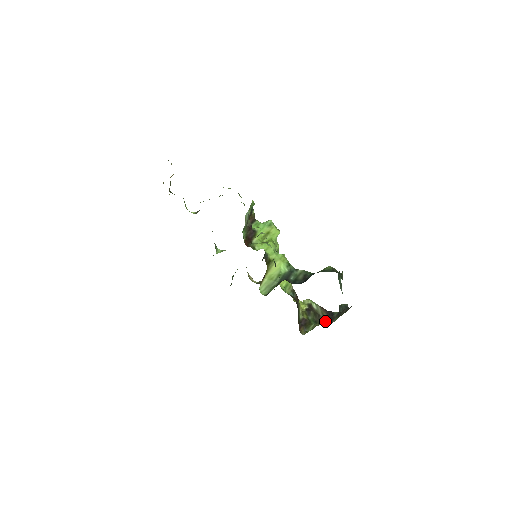
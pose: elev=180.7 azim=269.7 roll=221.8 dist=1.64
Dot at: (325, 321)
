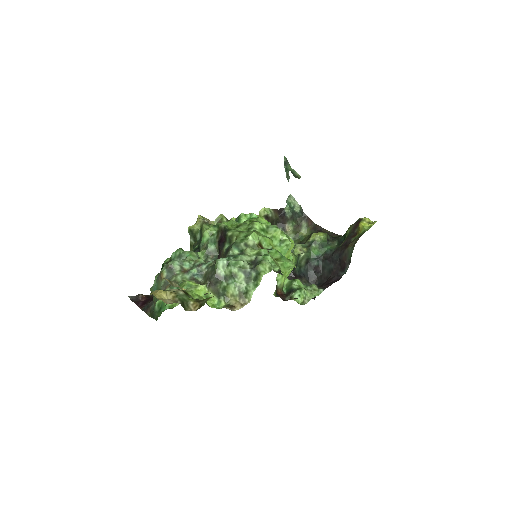
Dot at: (278, 222)
